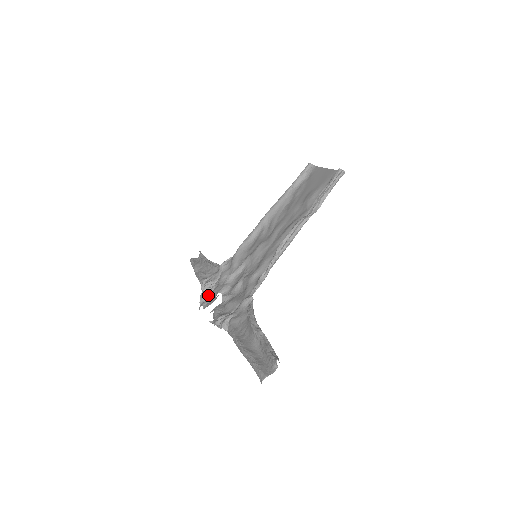
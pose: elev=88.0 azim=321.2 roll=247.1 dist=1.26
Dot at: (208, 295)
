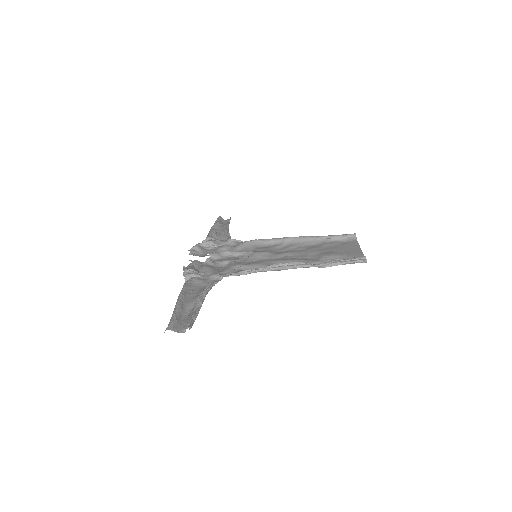
Dot at: (202, 249)
